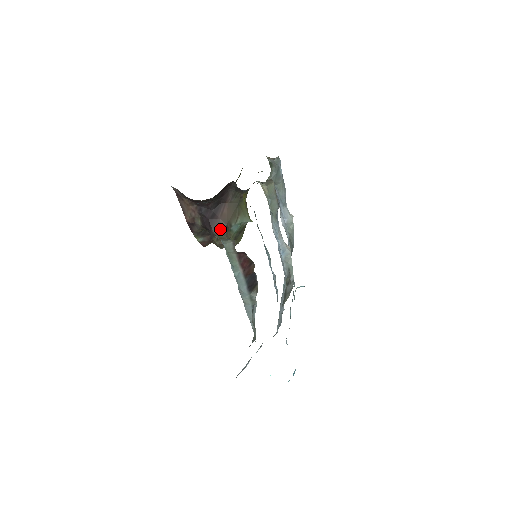
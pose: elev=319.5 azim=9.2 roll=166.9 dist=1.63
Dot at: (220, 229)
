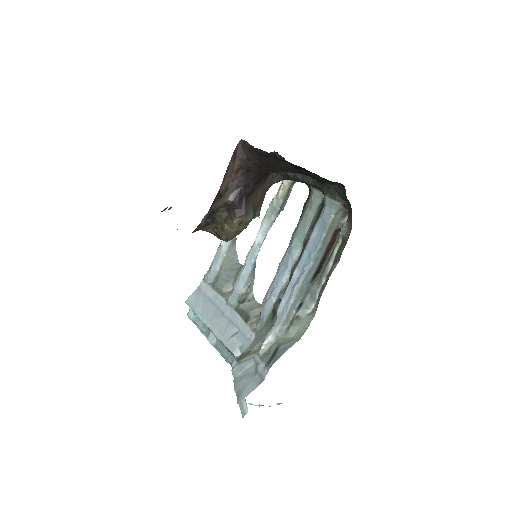
Dot at: (251, 211)
